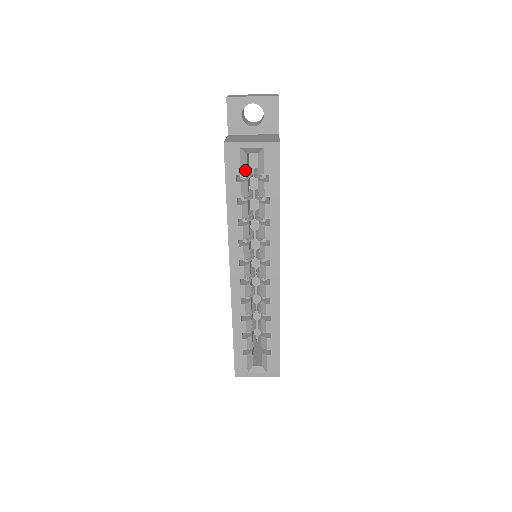
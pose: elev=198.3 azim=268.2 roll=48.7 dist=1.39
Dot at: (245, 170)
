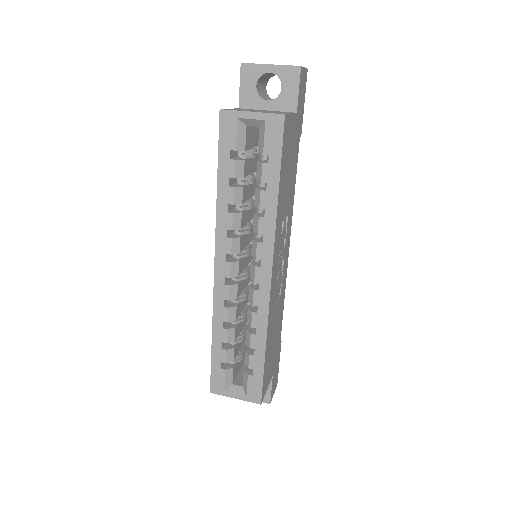
Dot at: (243, 146)
